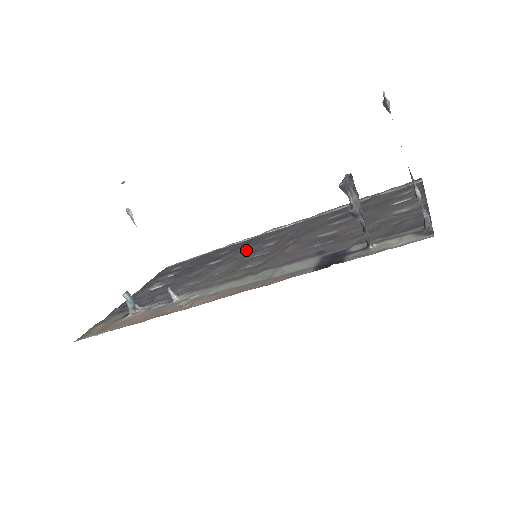
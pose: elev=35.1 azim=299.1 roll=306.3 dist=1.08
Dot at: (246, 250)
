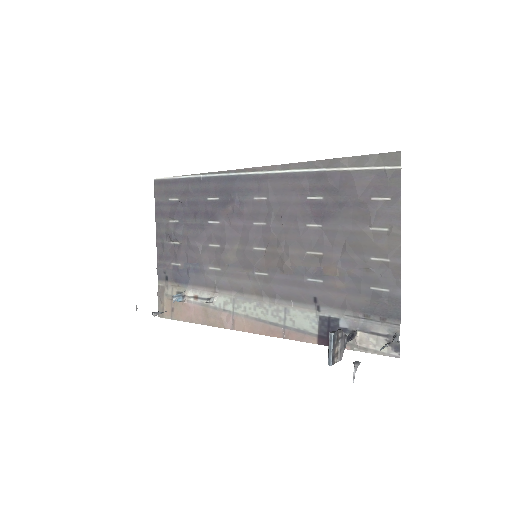
Dot at: (238, 220)
